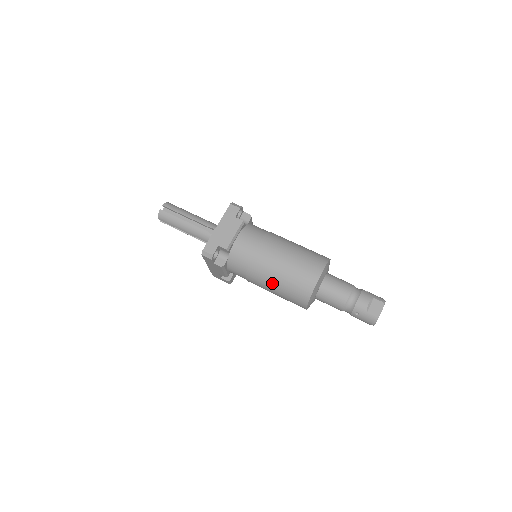
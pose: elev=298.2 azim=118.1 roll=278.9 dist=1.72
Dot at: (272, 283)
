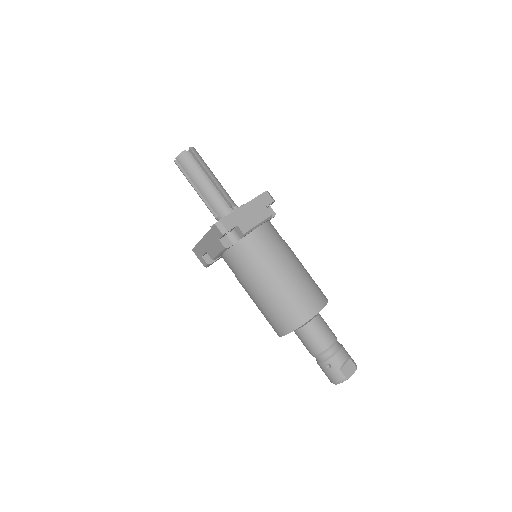
Dot at: (267, 293)
